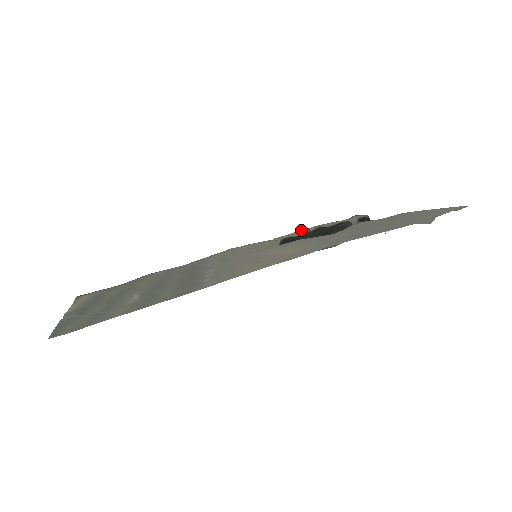
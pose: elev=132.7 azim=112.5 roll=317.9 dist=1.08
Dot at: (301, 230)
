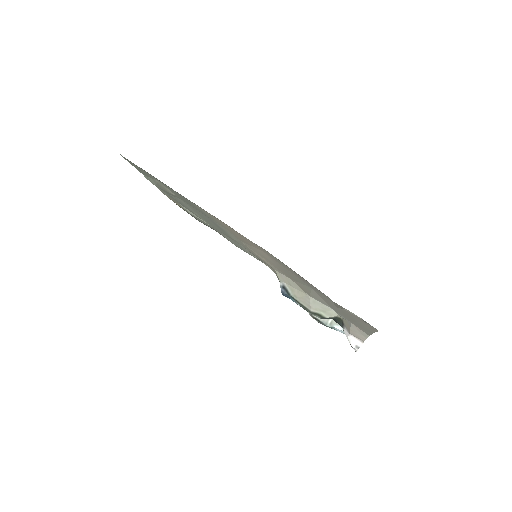
Dot at: occluded
